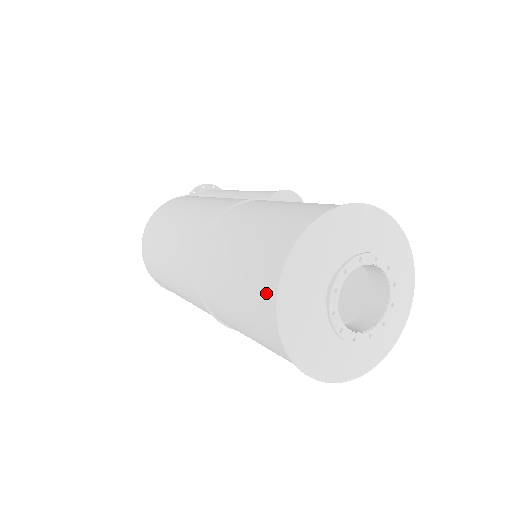
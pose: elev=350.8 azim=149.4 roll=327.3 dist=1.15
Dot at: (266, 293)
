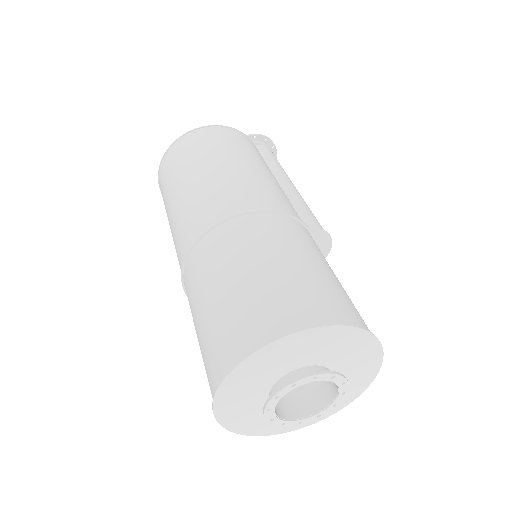
Dot at: (244, 338)
